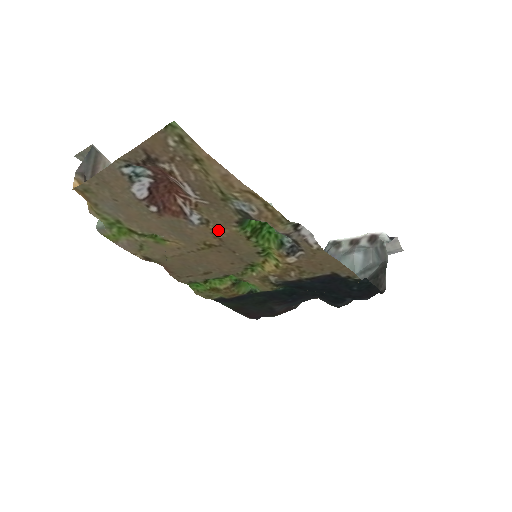
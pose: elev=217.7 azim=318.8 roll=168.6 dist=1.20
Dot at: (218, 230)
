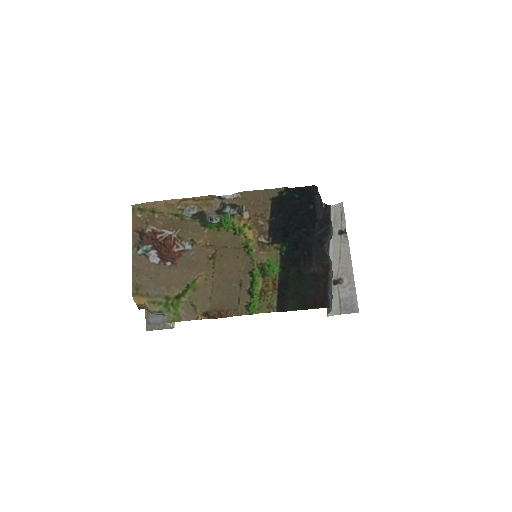
Dot at: (202, 241)
